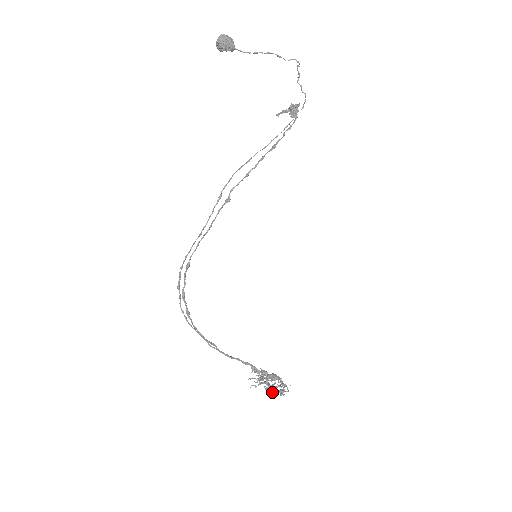
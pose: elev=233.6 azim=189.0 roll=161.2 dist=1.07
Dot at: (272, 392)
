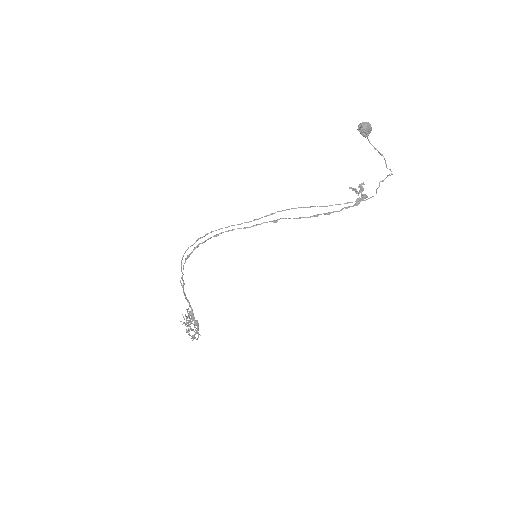
Dot at: occluded
